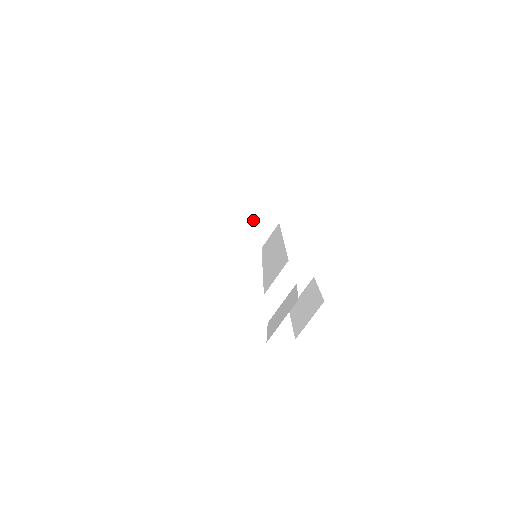
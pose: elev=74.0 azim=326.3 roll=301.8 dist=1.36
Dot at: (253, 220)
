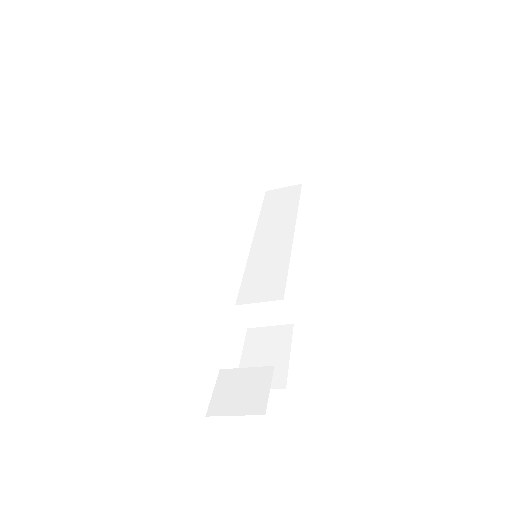
Dot at: (280, 162)
